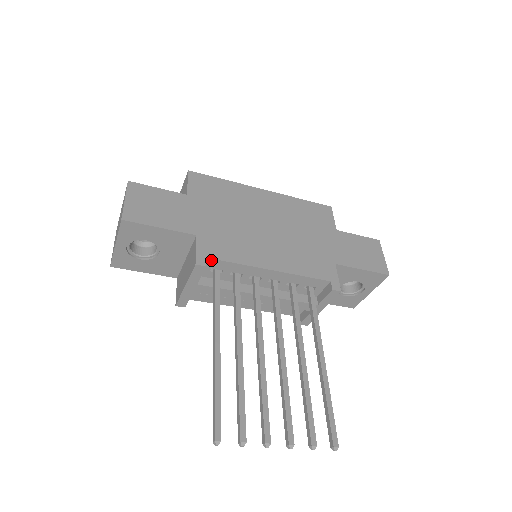
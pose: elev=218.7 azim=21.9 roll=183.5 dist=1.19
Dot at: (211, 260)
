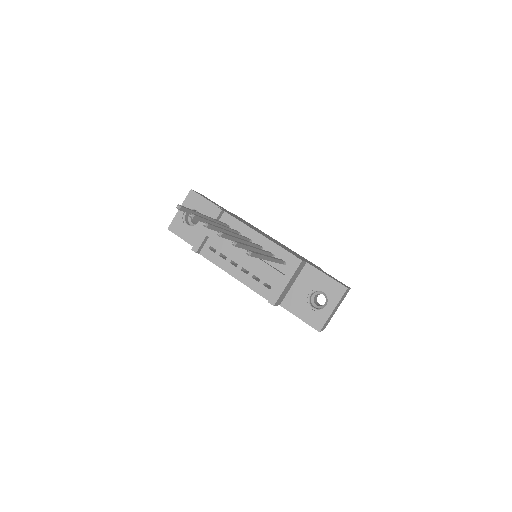
Dot at: (226, 214)
